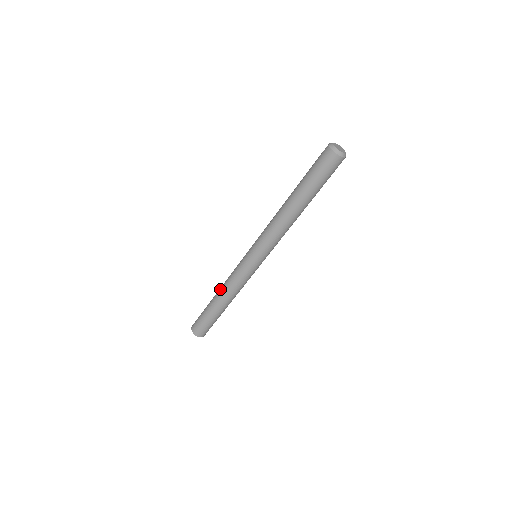
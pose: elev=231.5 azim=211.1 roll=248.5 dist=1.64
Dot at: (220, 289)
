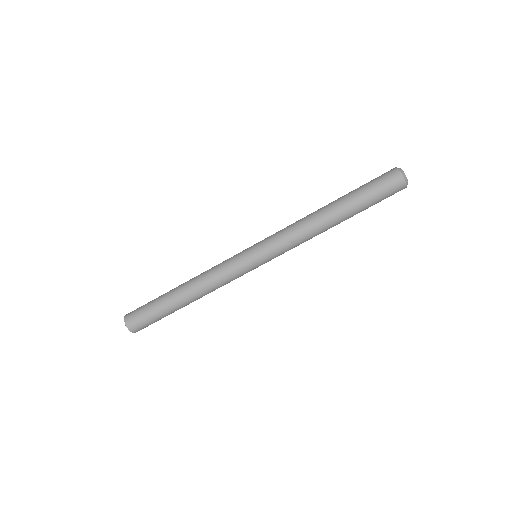
Dot at: (192, 280)
